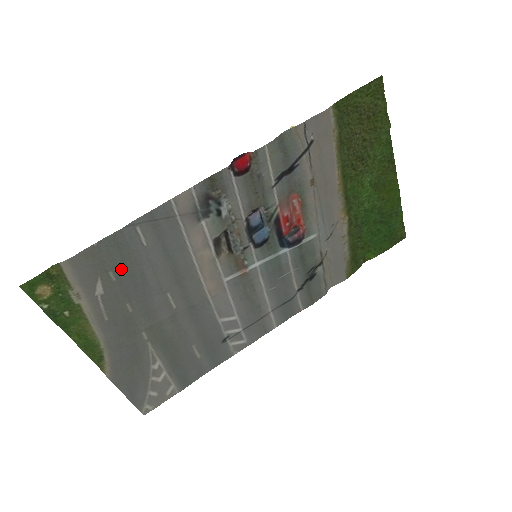
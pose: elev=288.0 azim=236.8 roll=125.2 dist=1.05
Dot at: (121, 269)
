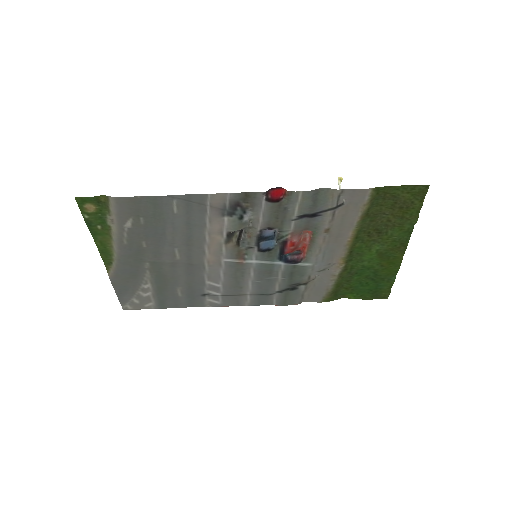
Dot at: (150, 219)
